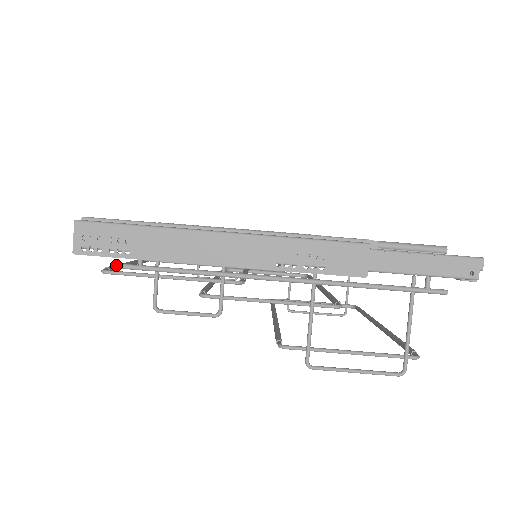
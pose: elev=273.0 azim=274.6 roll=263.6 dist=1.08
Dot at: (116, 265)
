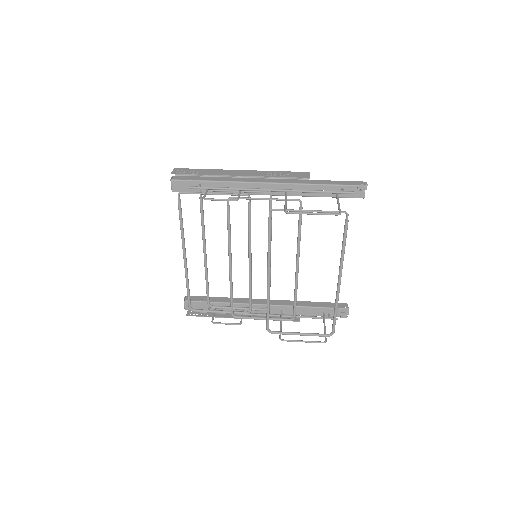
Dot at: (181, 211)
